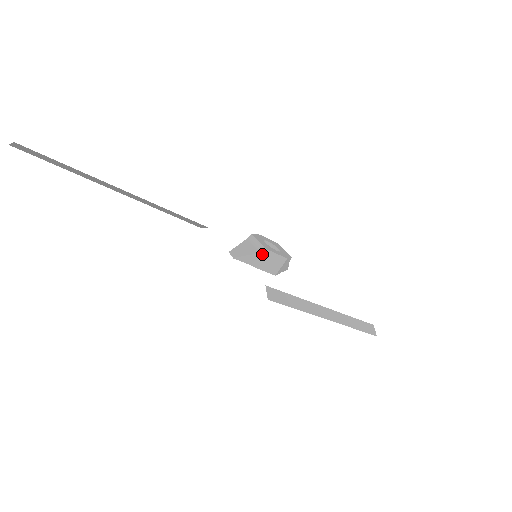
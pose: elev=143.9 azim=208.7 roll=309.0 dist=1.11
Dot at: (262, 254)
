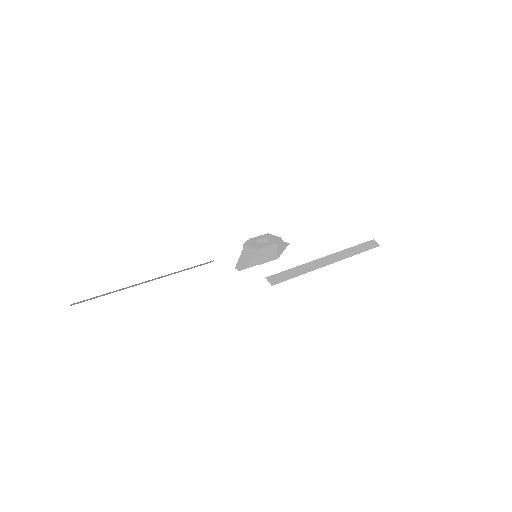
Dot at: (256, 254)
